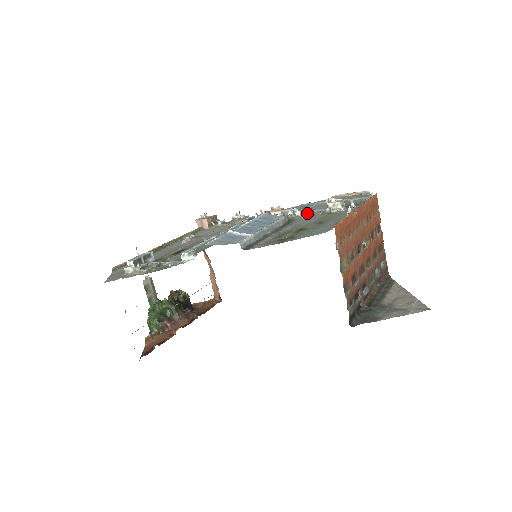
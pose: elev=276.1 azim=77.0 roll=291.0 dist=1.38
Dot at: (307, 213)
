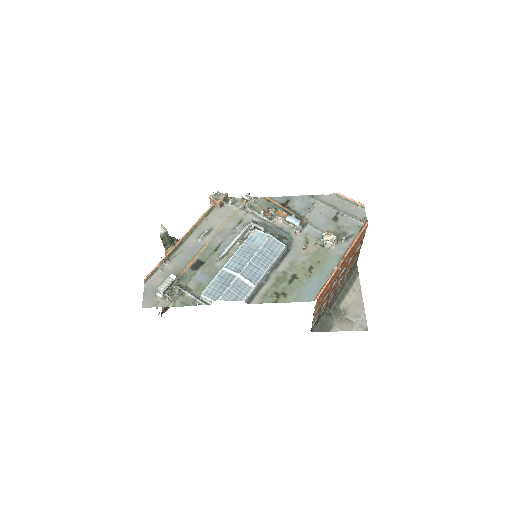
Dot at: (305, 230)
